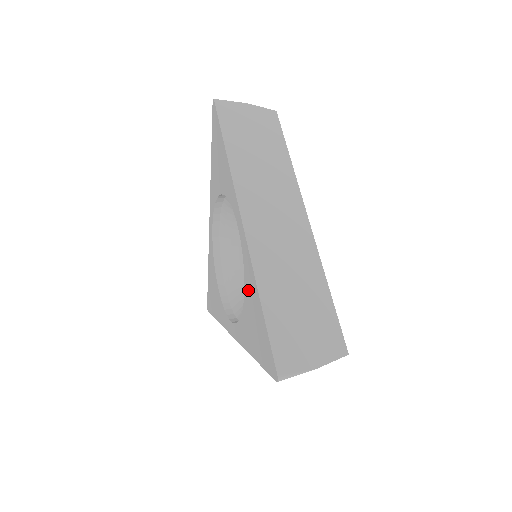
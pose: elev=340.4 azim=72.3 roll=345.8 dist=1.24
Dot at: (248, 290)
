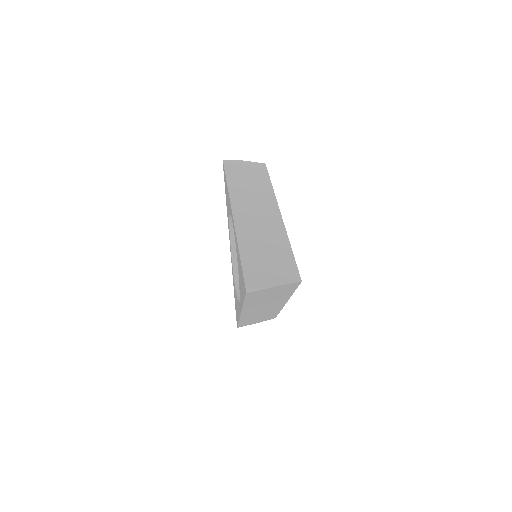
Dot at: (237, 256)
